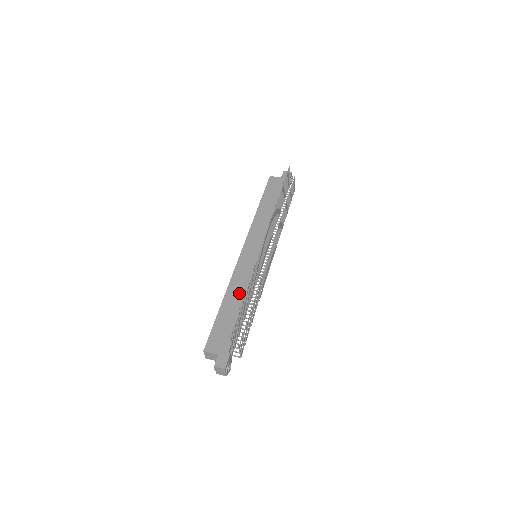
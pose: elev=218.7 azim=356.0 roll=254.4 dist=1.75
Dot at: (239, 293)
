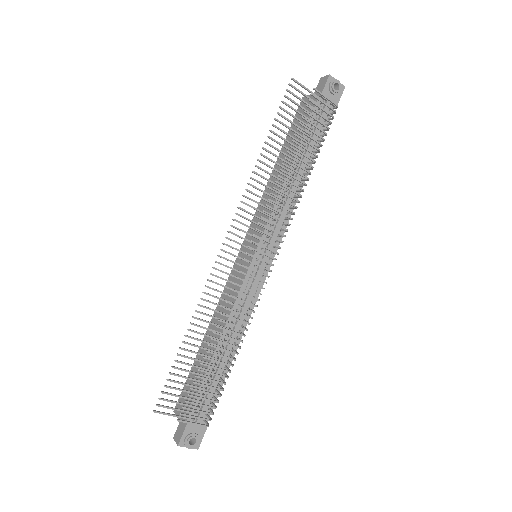
Dot at: occluded
